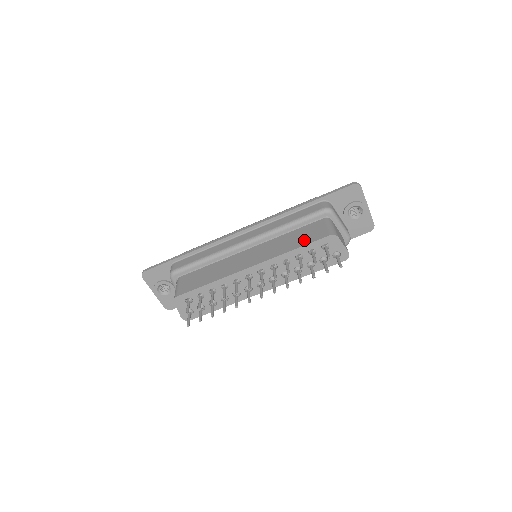
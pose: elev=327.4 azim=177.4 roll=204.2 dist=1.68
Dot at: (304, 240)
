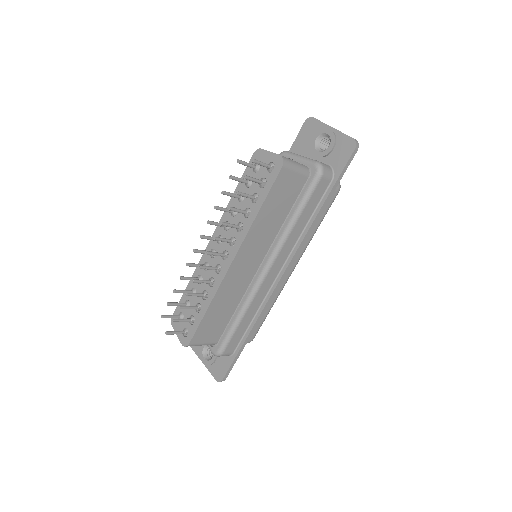
Dot at: occluded
